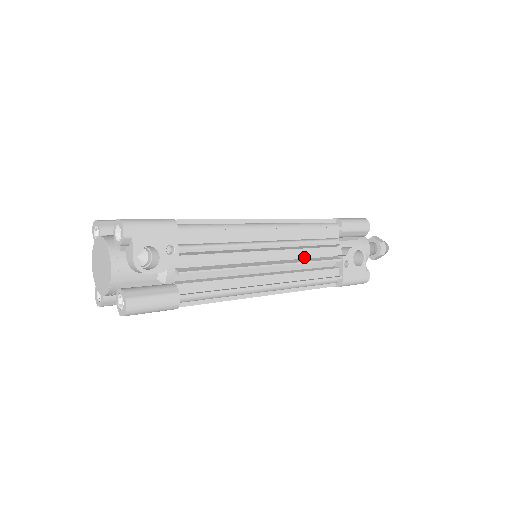
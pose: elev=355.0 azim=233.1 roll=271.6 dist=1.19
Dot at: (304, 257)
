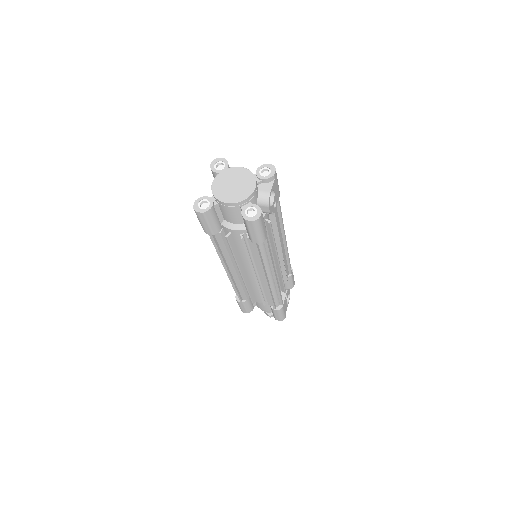
Dot at: occluded
